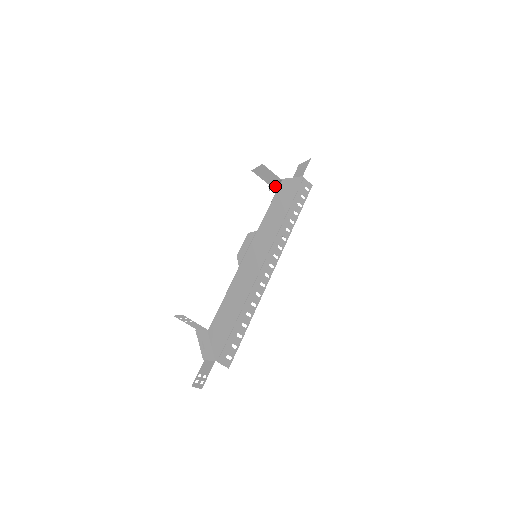
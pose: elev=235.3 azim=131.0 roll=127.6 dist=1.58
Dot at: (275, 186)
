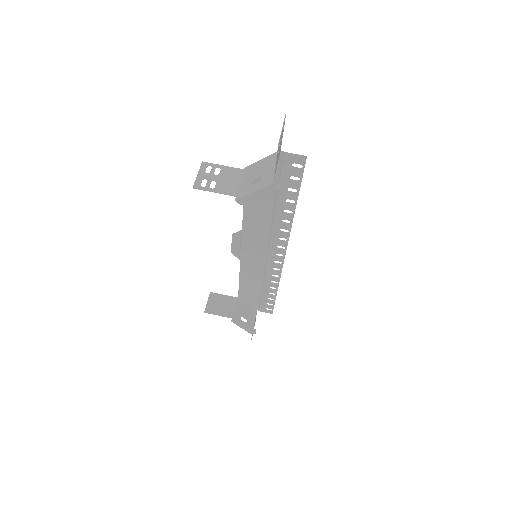
Dot at: (238, 325)
